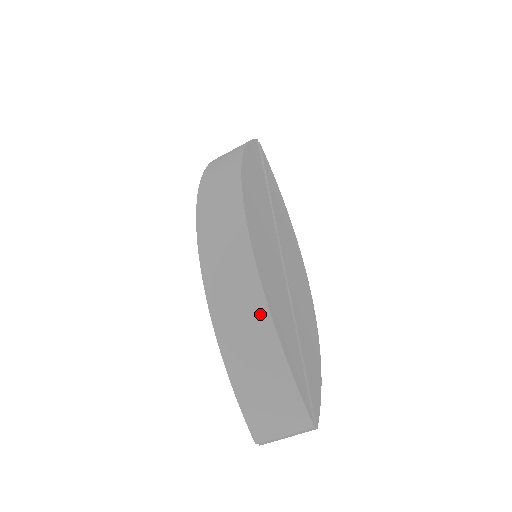
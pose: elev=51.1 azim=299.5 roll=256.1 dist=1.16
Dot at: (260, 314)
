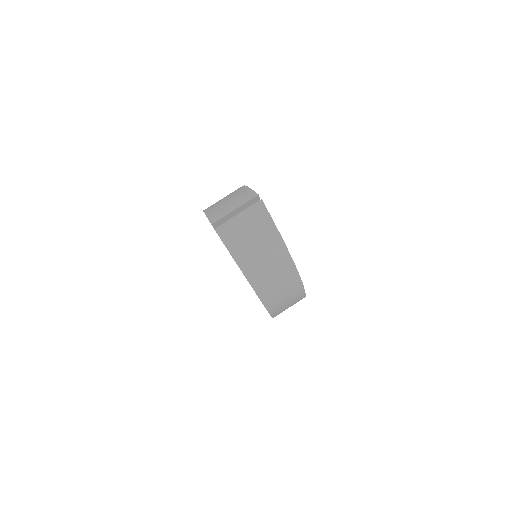
Dot at: occluded
